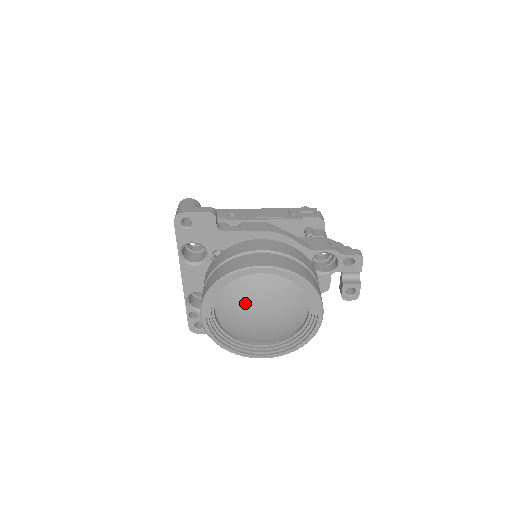
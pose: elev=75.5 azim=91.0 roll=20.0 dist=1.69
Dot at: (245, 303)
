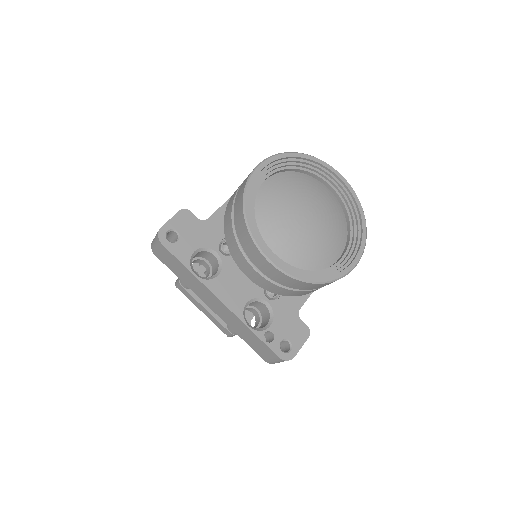
Dot at: (285, 215)
